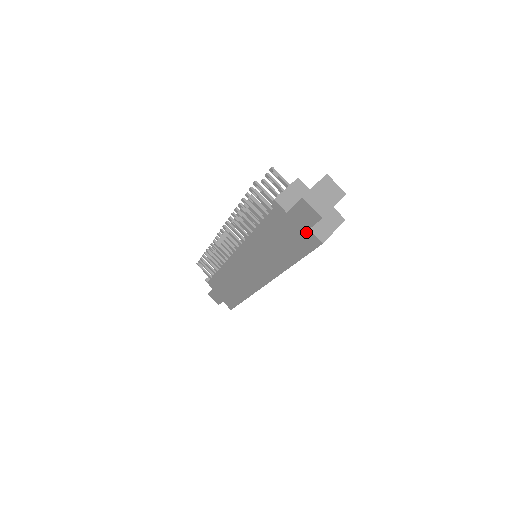
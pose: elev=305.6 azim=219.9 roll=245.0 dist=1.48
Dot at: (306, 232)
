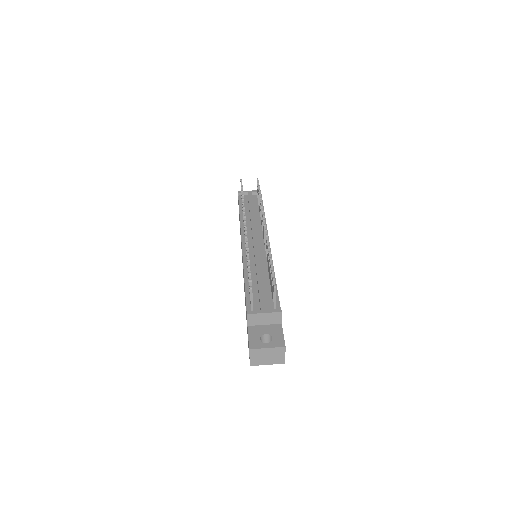
Dot at: occluded
